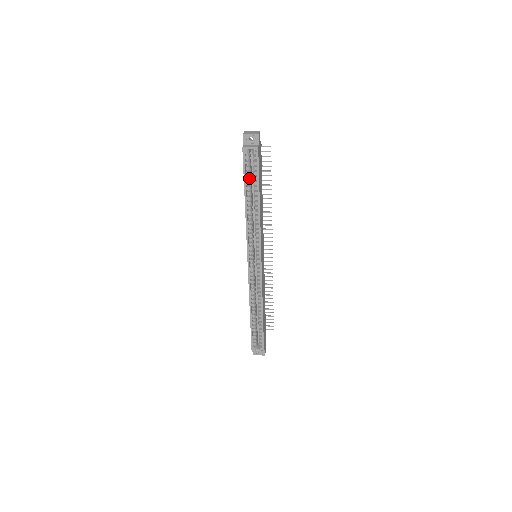
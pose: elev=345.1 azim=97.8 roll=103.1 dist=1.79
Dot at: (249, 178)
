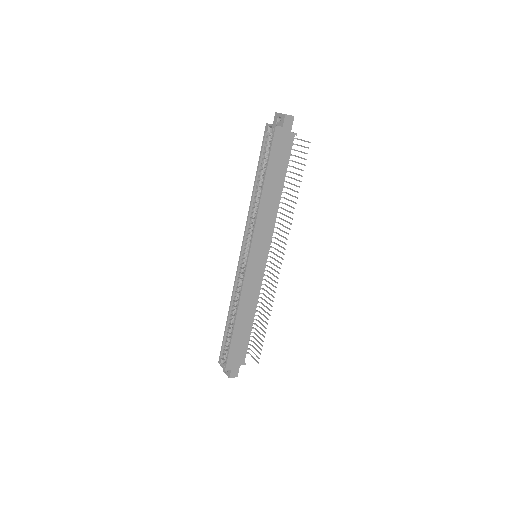
Dot at: (264, 159)
